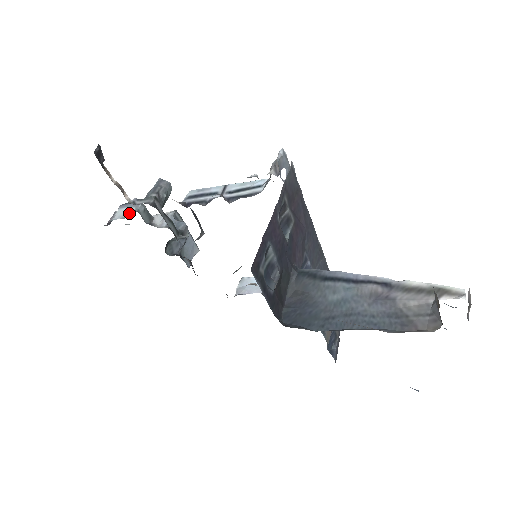
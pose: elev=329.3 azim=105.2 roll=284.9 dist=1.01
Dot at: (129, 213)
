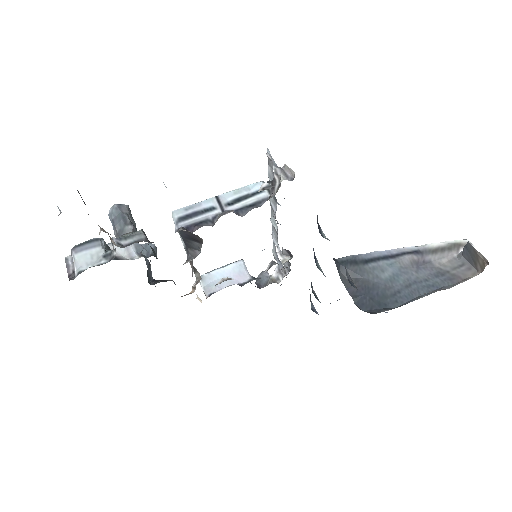
Dot at: (100, 256)
